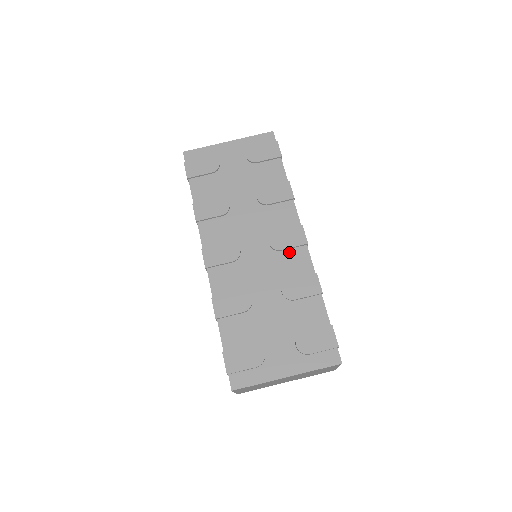
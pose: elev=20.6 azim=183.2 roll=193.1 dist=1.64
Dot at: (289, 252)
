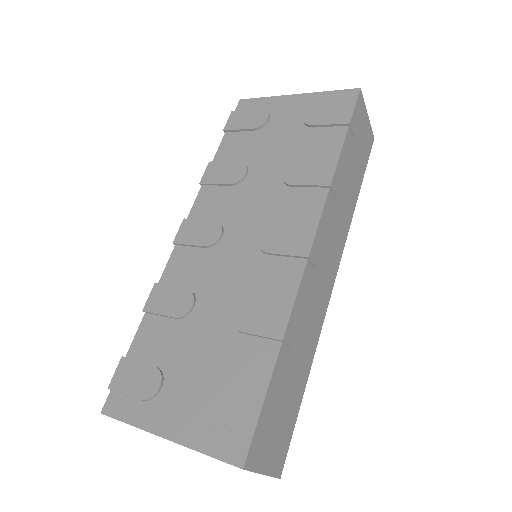
Dot at: (277, 260)
